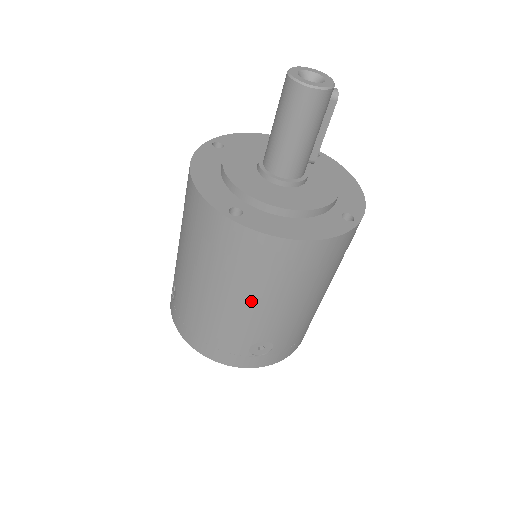
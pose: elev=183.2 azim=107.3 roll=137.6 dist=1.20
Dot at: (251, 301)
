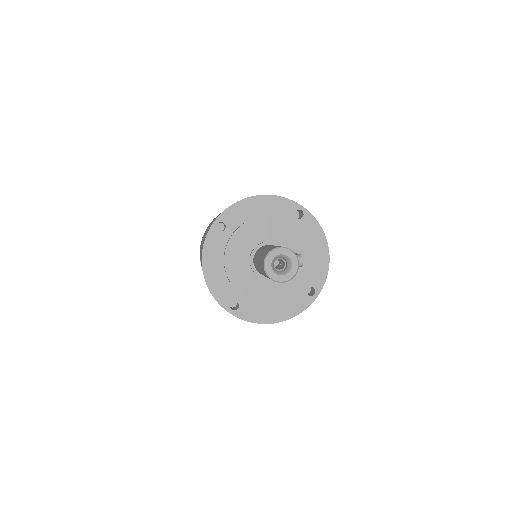
Dot at: occluded
